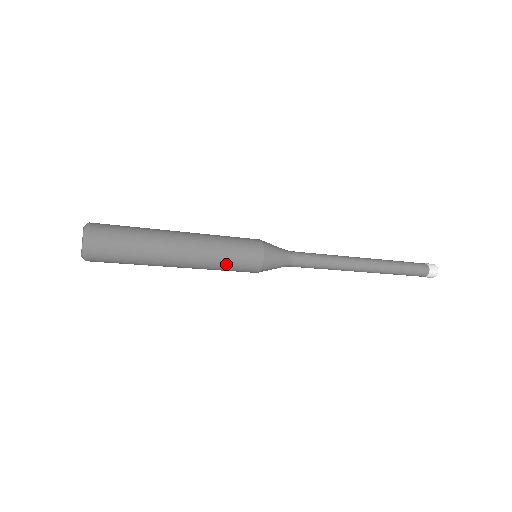
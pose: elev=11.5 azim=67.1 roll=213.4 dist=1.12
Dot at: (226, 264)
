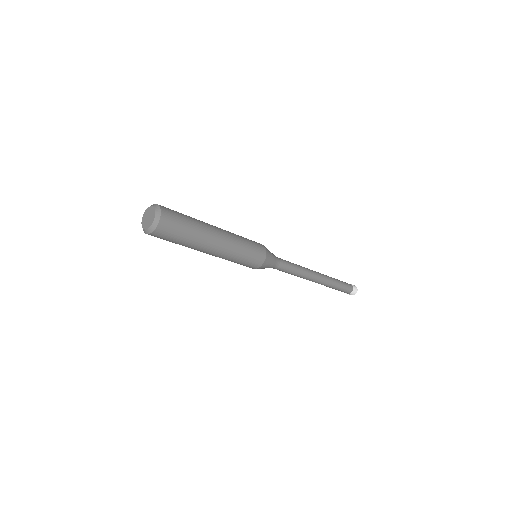
Dot at: (246, 246)
